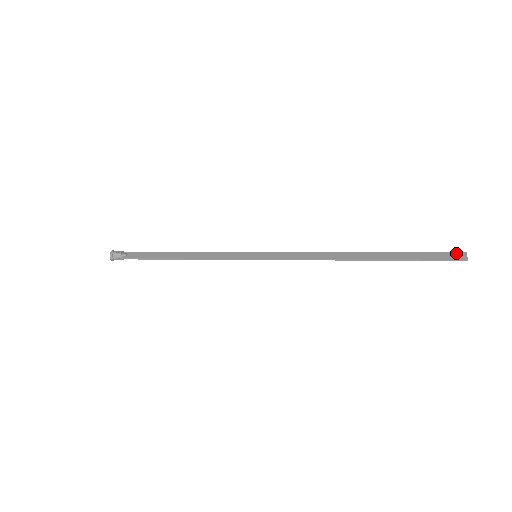
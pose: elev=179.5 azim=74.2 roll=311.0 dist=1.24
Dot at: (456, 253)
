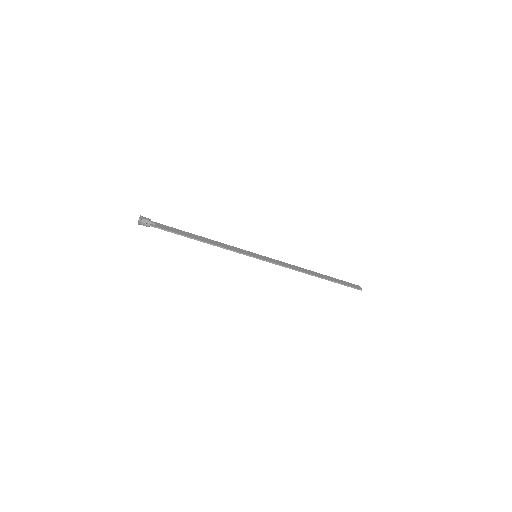
Dot at: (356, 285)
